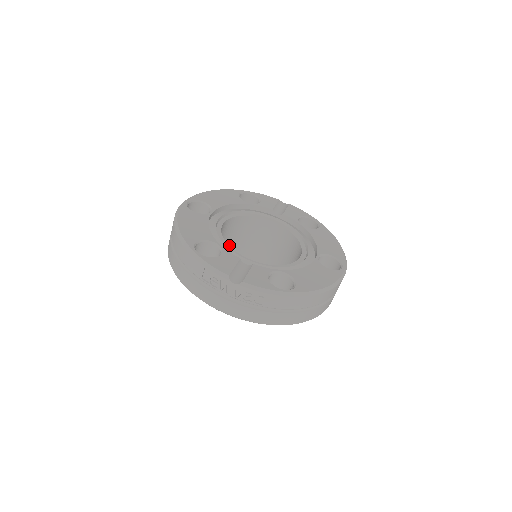
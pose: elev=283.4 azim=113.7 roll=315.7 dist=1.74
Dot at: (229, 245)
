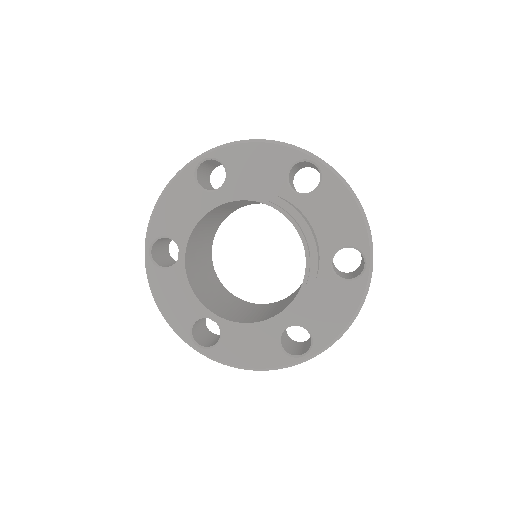
Dot at: (206, 287)
